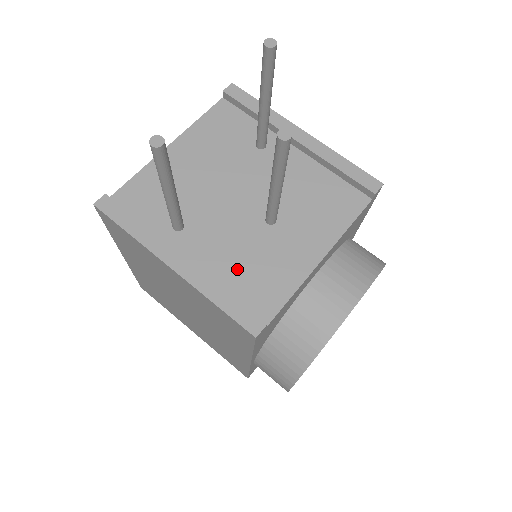
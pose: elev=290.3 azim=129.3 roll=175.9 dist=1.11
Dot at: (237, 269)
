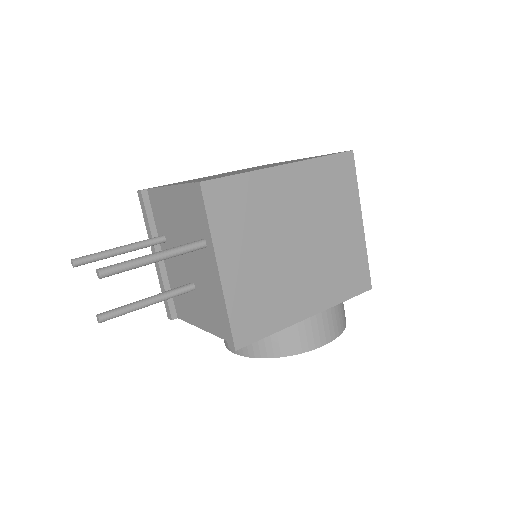
Dot at: (176, 286)
